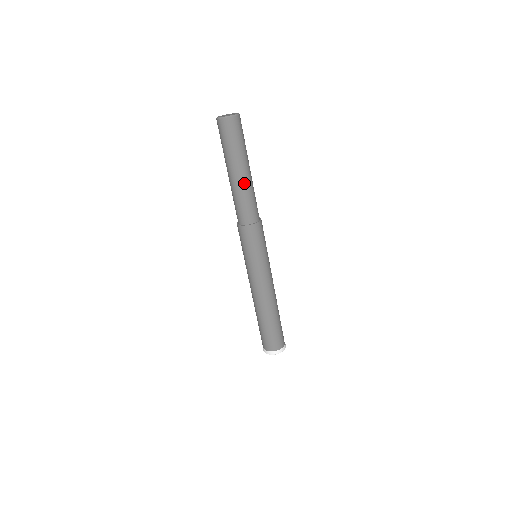
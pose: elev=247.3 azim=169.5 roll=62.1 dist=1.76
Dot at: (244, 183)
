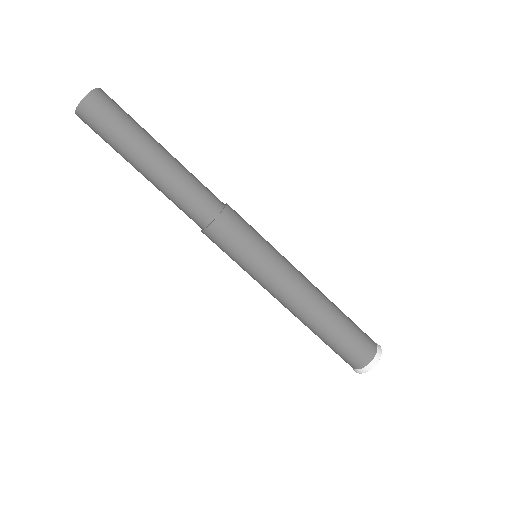
Dot at: (167, 172)
